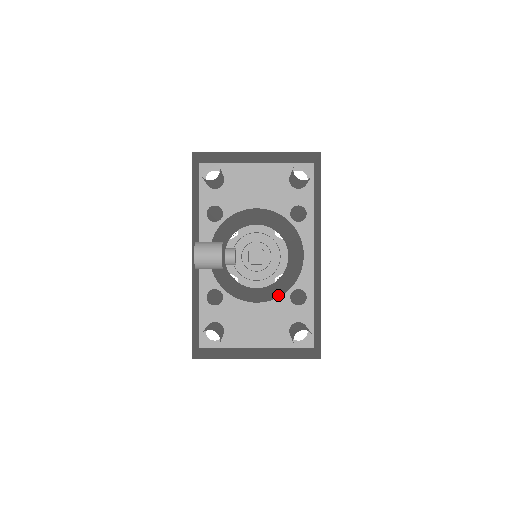
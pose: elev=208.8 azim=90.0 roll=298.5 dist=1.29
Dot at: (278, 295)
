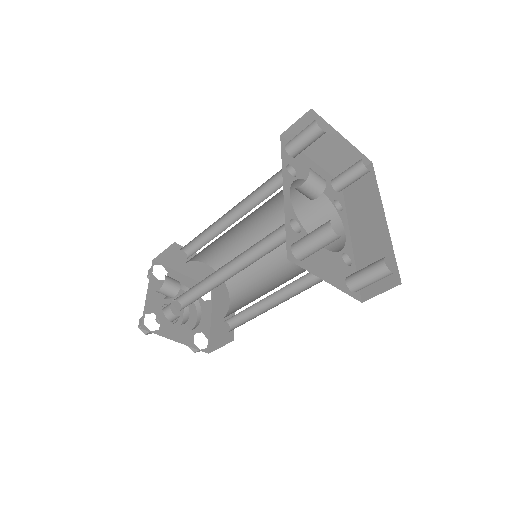
Dot at: occluded
